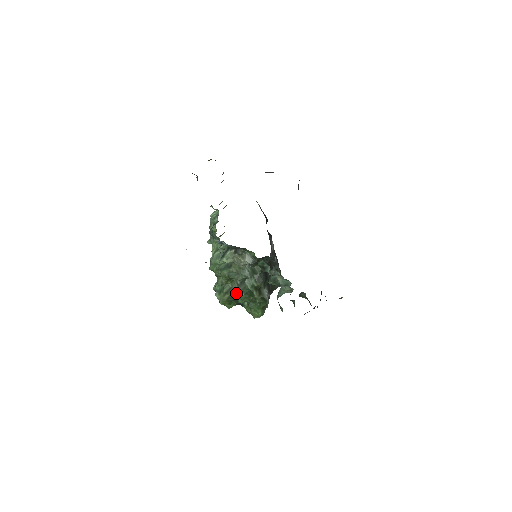
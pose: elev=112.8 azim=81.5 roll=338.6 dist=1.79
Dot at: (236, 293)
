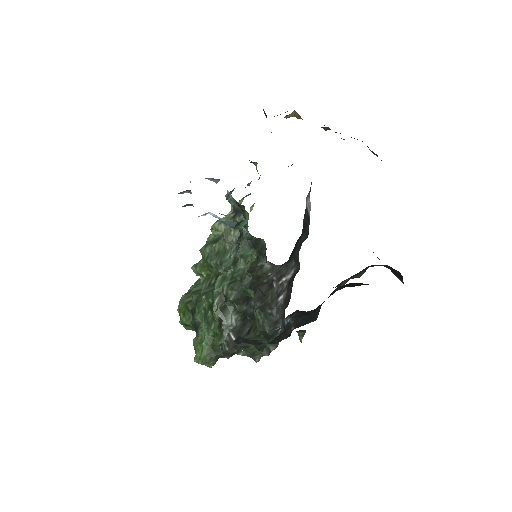
Dot at: (200, 297)
